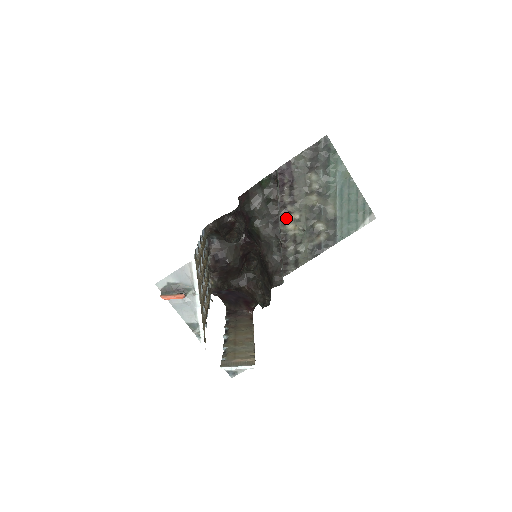
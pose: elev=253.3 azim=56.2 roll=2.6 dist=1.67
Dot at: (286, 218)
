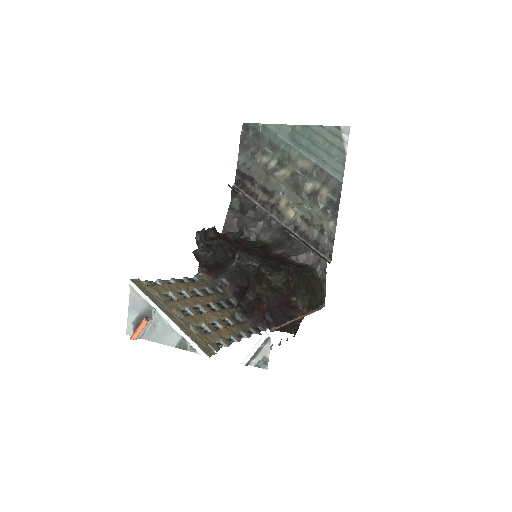
Dot at: (279, 211)
